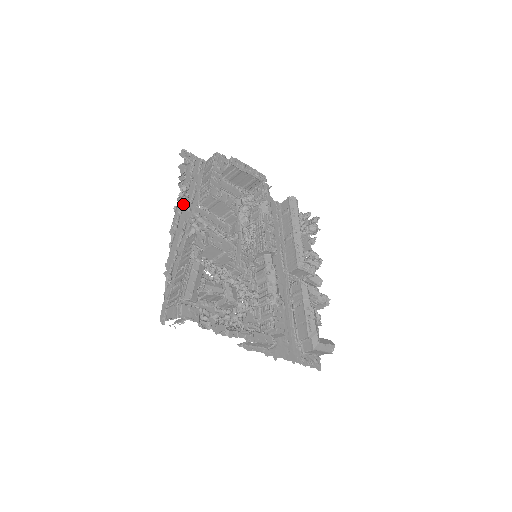
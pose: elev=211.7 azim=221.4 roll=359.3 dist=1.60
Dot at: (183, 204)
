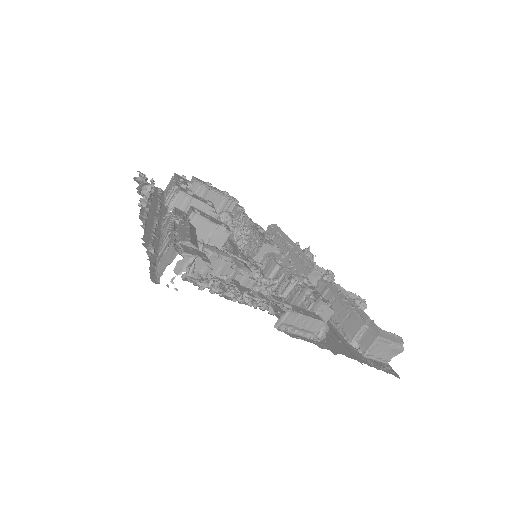
Dot at: (149, 195)
